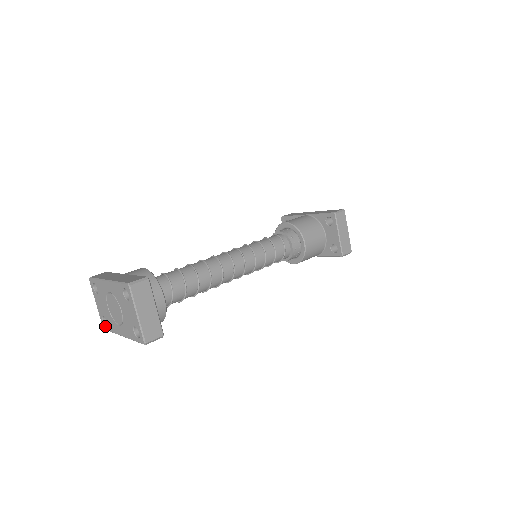
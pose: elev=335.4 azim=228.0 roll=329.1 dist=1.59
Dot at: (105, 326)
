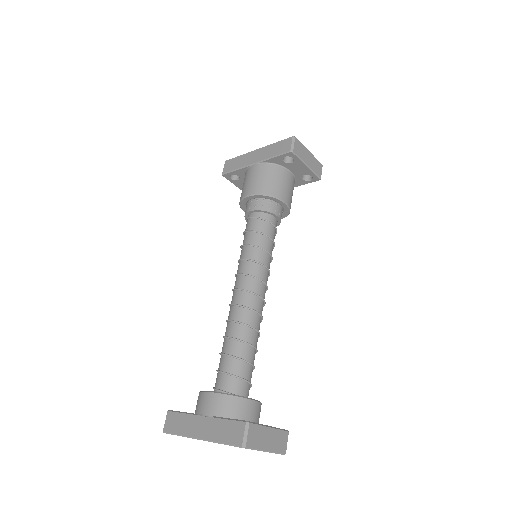
Dot at: occluded
